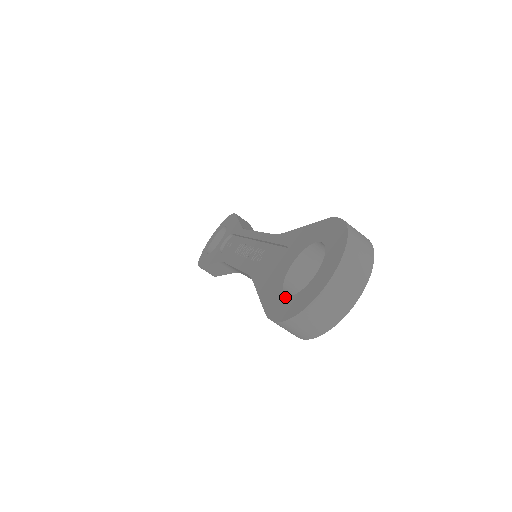
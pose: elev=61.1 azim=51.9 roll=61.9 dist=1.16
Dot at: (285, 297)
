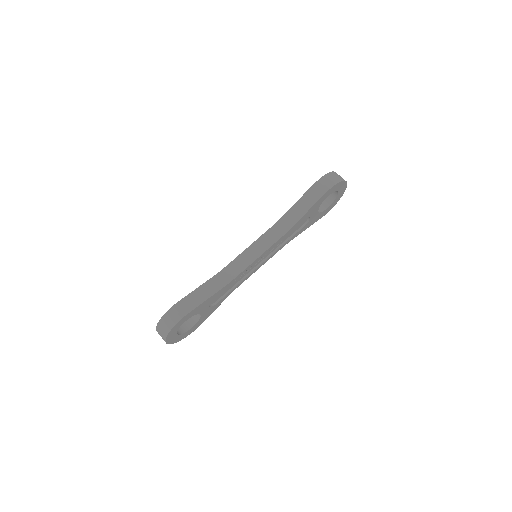
Dot at: occluded
